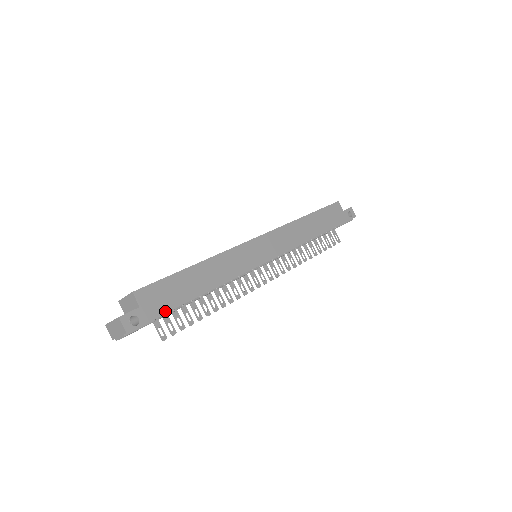
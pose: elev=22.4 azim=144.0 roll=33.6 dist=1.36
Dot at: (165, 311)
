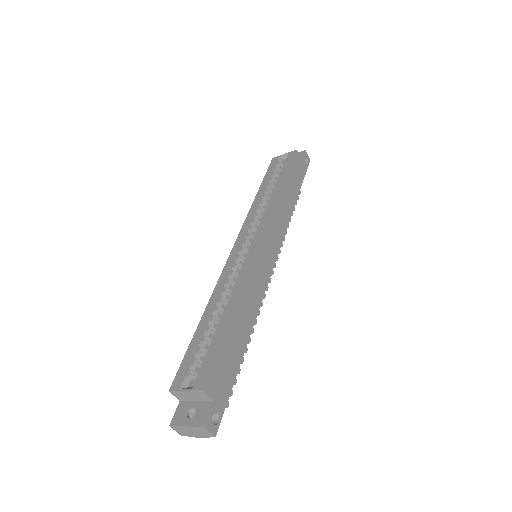
Dot at: (231, 386)
